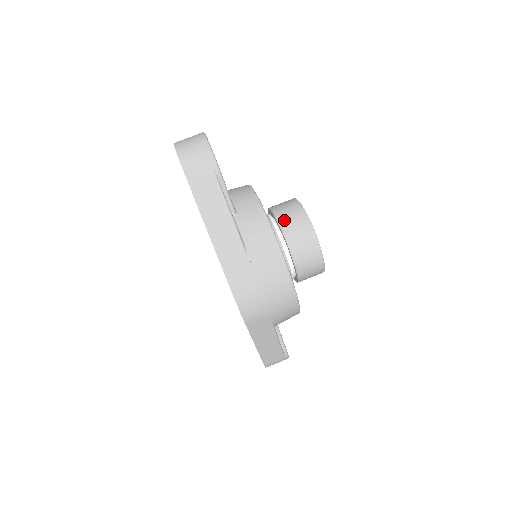
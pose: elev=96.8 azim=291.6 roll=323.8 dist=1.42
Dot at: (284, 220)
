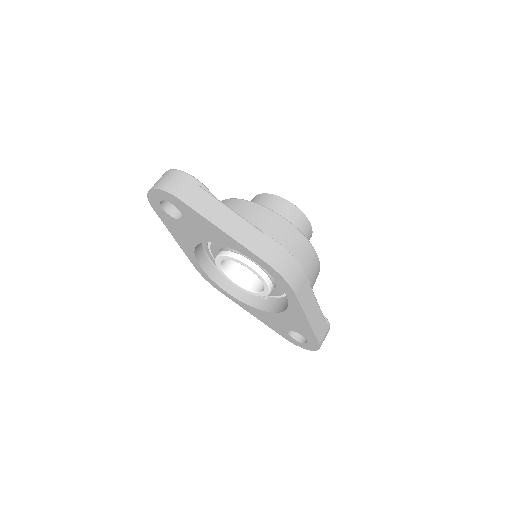
Dot at: occluded
